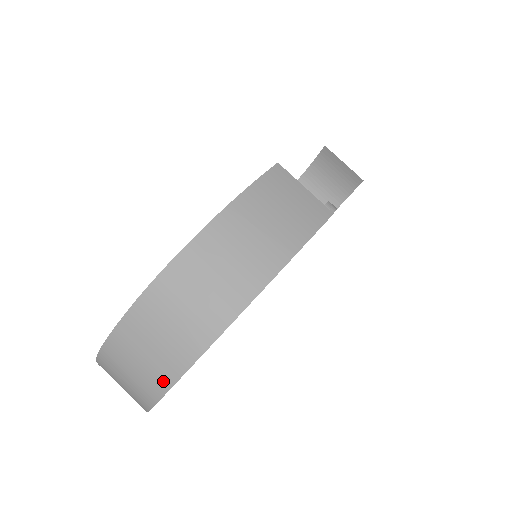
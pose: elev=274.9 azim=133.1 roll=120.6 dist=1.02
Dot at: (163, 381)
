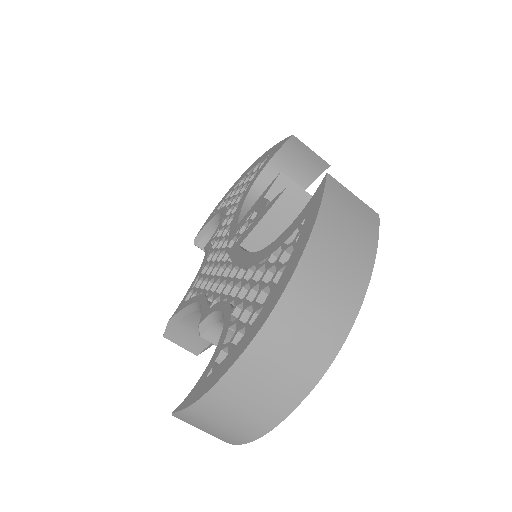
Dot at: (278, 413)
